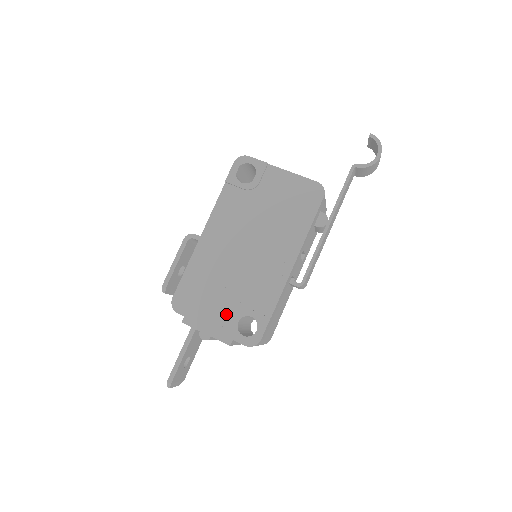
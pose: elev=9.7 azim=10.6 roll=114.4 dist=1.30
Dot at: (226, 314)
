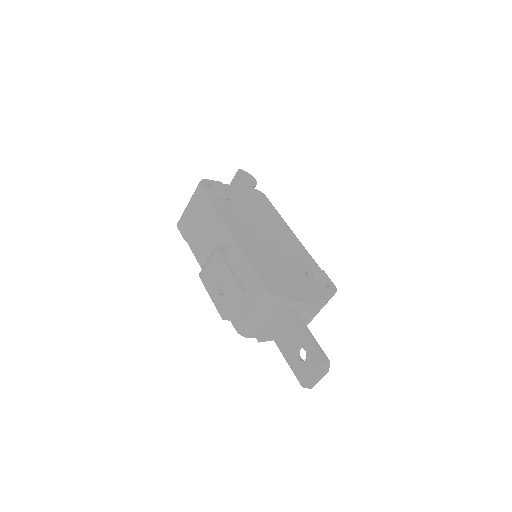
Dot at: (304, 281)
